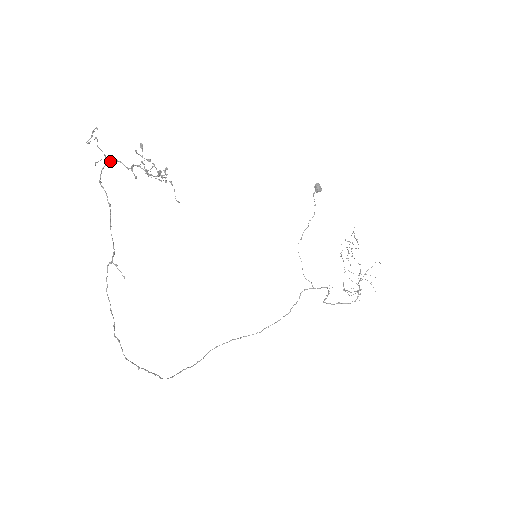
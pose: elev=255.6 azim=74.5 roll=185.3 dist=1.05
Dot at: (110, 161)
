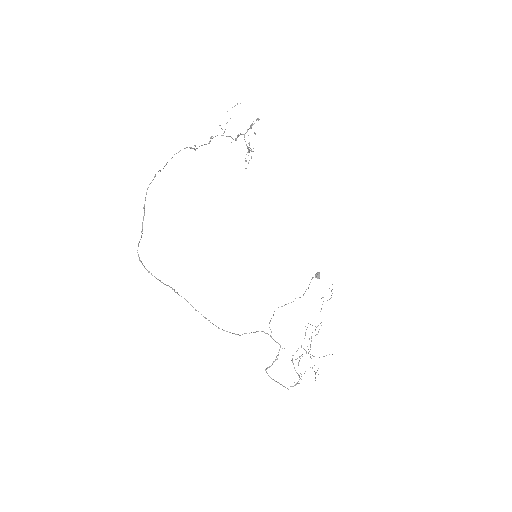
Dot at: occluded
